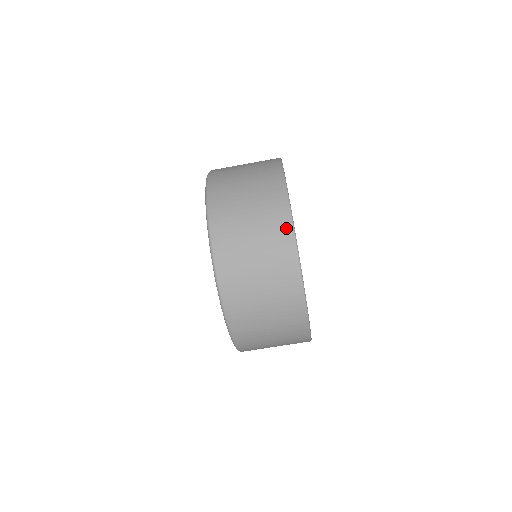
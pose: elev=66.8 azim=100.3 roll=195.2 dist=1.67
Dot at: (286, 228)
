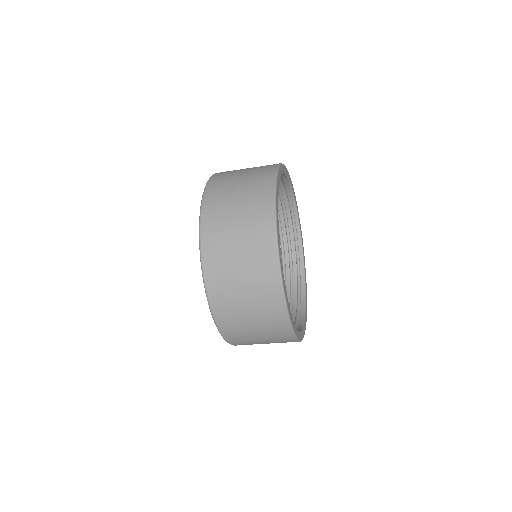
Dot at: (268, 210)
